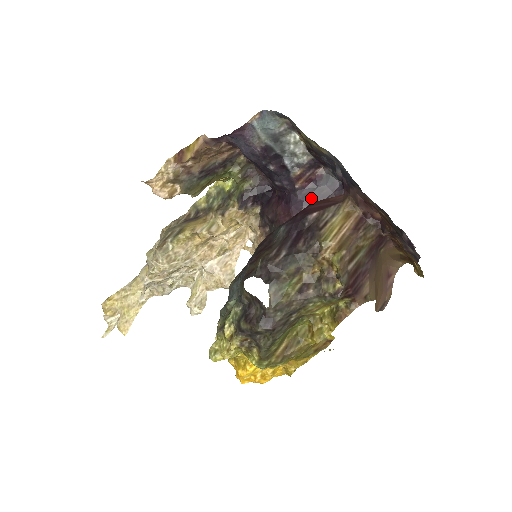
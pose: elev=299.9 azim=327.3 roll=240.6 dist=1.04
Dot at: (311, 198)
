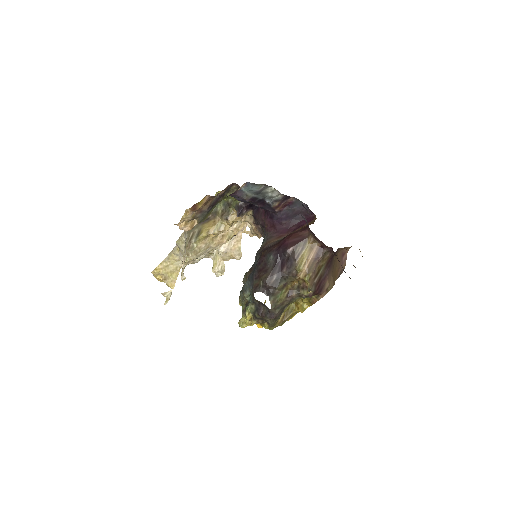
Dot at: (287, 216)
